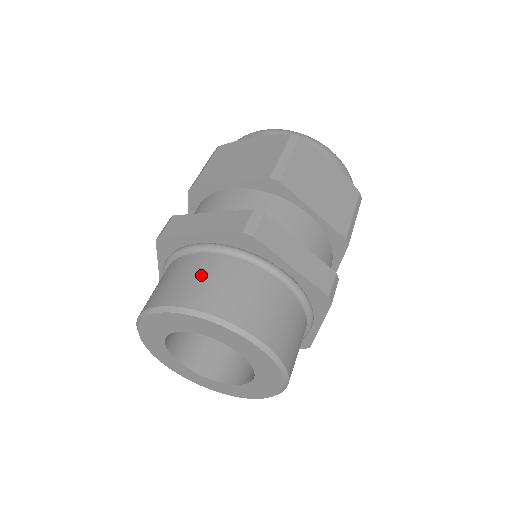
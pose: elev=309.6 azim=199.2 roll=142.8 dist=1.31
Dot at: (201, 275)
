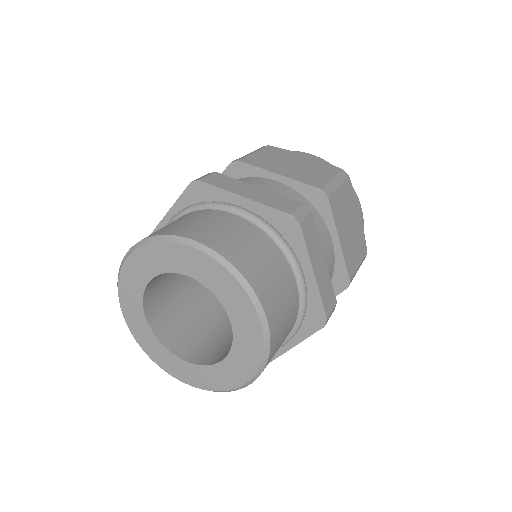
Dot at: (234, 231)
